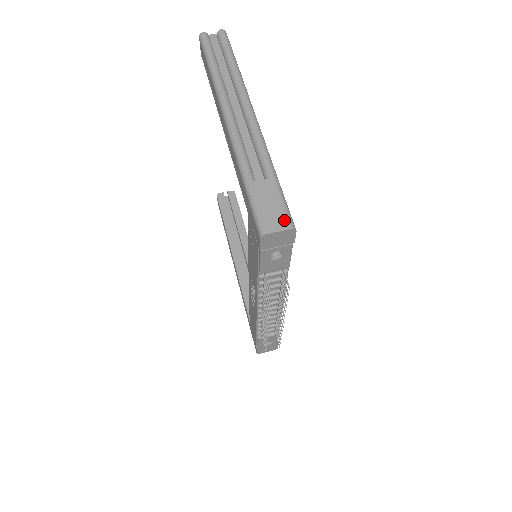
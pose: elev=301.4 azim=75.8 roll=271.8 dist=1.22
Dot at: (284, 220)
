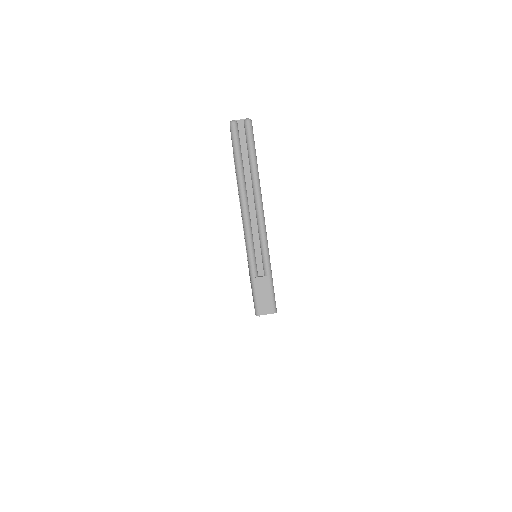
Dot at: (271, 307)
